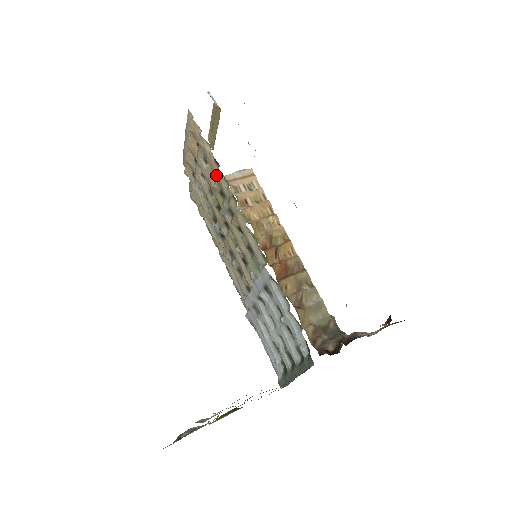
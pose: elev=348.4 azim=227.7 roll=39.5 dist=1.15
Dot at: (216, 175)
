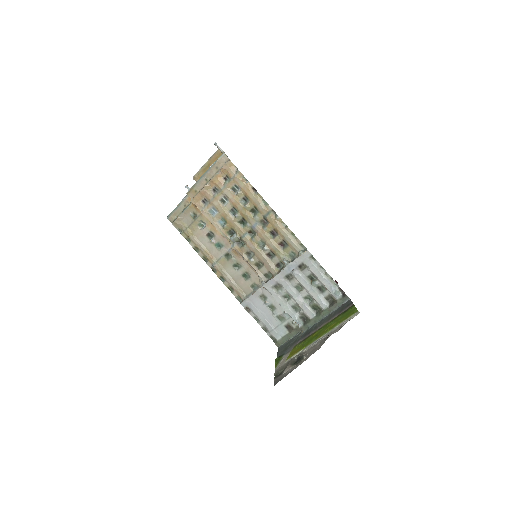
Dot at: (253, 198)
